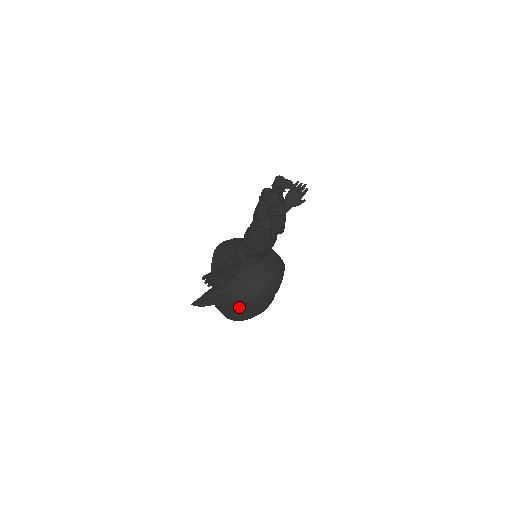
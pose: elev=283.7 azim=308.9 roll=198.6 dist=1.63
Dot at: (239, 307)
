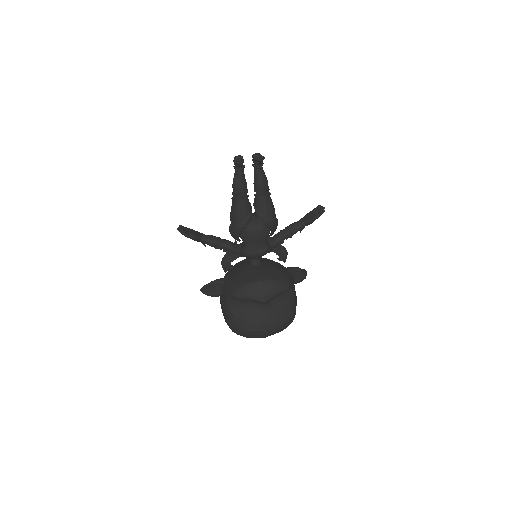
Dot at: (228, 303)
